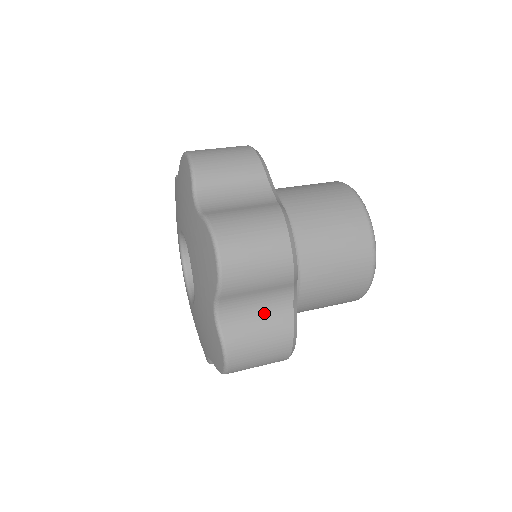
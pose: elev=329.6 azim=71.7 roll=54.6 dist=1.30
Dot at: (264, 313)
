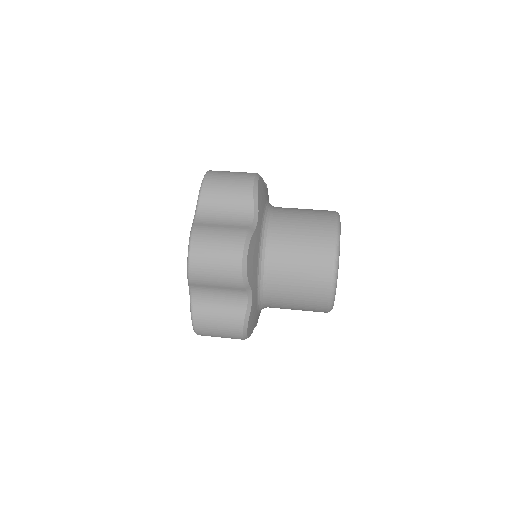
Dot at: (229, 221)
